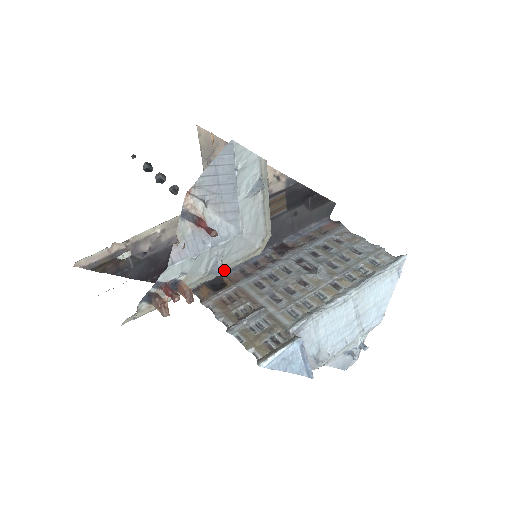
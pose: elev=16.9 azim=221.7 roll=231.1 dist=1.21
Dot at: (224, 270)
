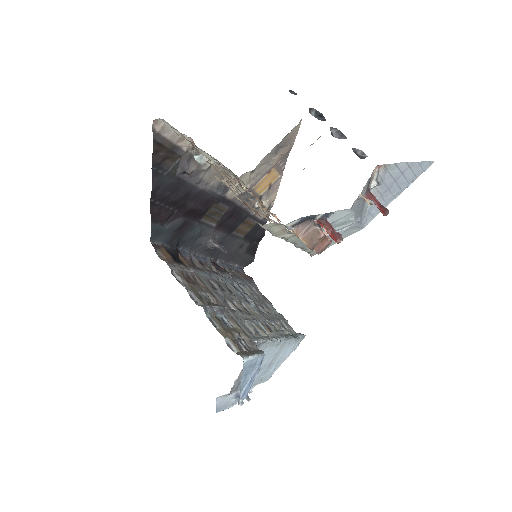
Dot at: (306, 247)
